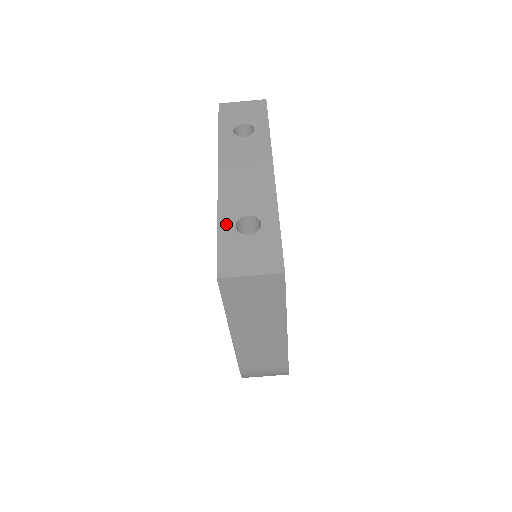
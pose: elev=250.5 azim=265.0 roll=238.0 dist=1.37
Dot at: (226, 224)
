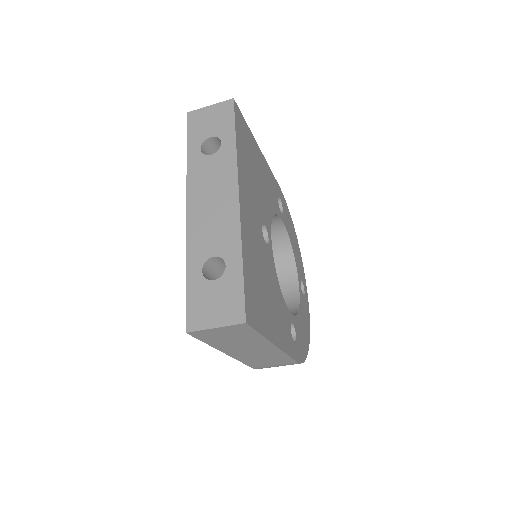
Dot at: (194, 269)
